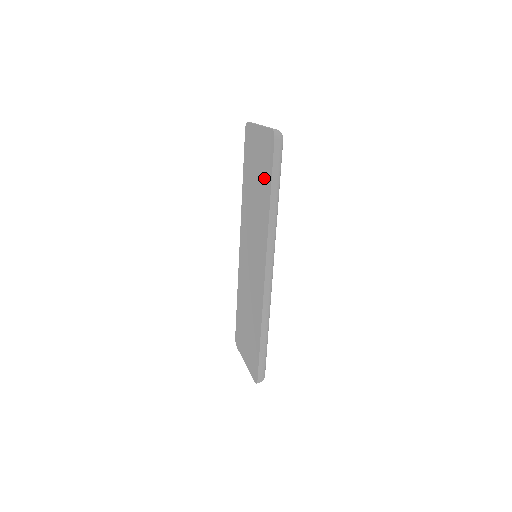
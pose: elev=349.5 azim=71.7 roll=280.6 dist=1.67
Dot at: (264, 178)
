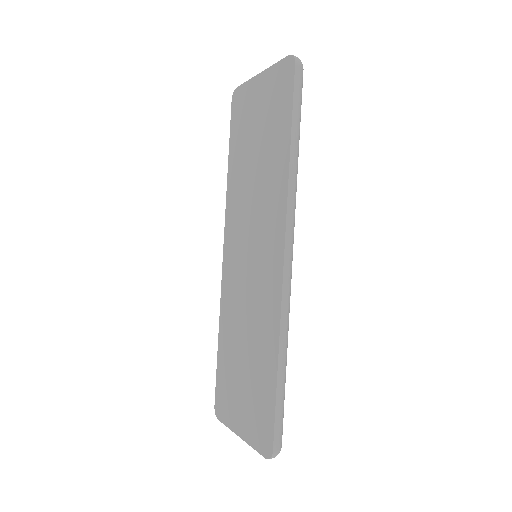
Dot at: (275, 128)
